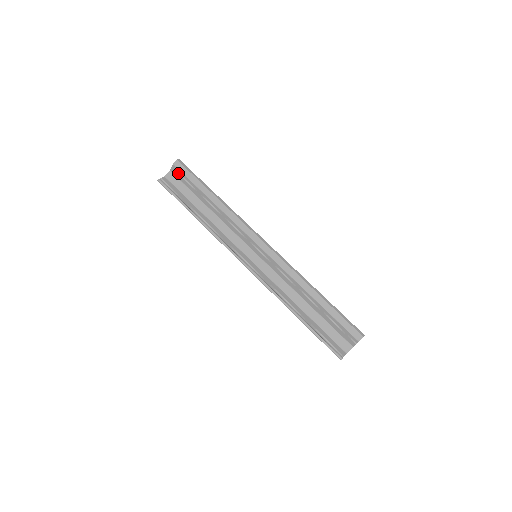
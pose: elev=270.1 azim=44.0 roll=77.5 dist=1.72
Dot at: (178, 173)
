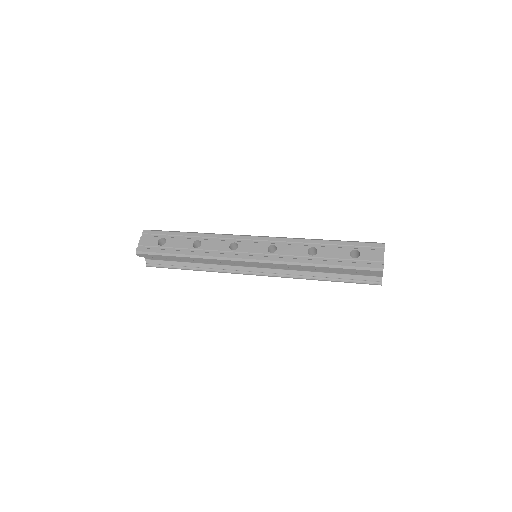
Dot at: occluded
